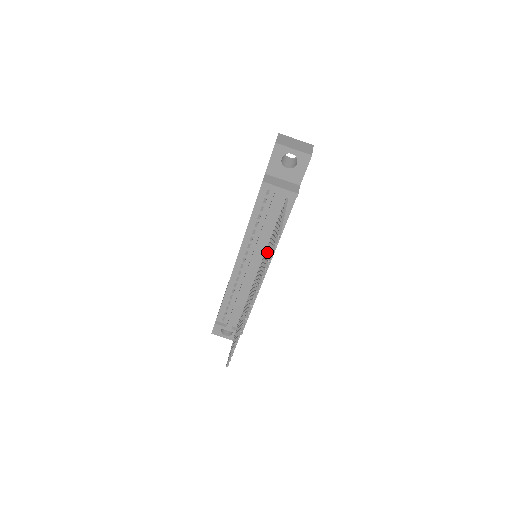
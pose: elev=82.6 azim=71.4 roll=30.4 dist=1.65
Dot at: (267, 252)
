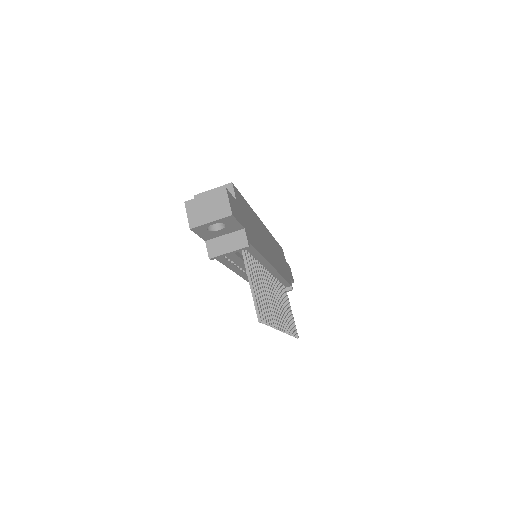
Dot at: occluded
